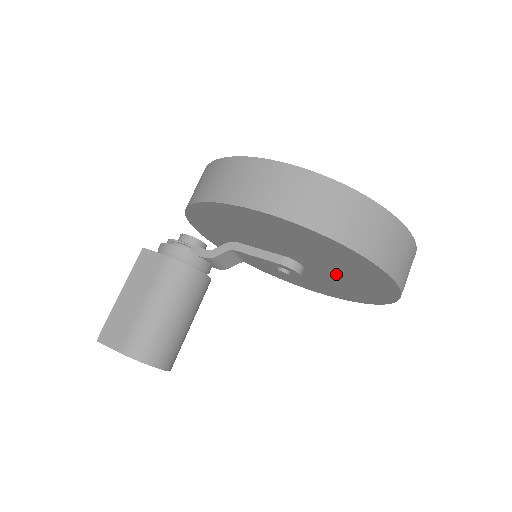
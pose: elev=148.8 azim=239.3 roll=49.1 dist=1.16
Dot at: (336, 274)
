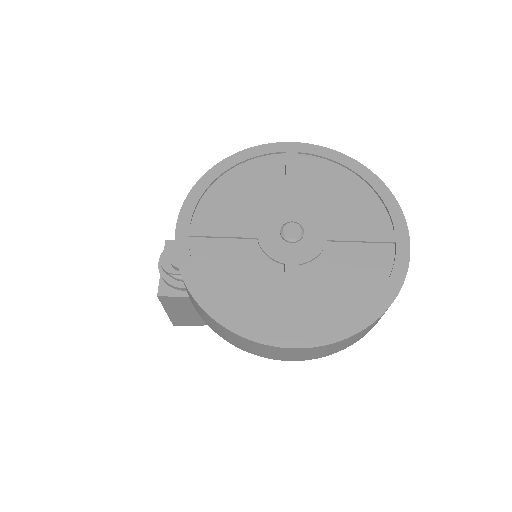
Dot at: occluded
